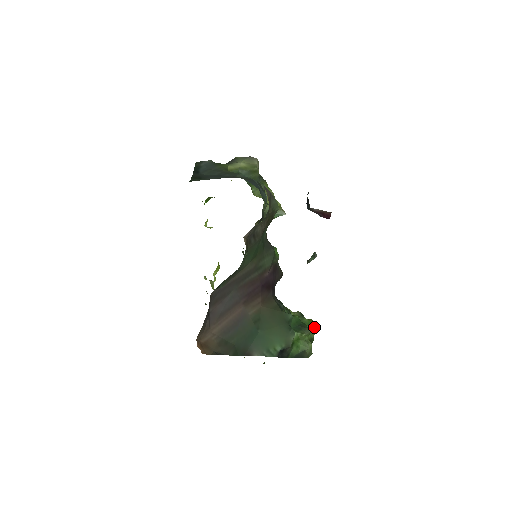
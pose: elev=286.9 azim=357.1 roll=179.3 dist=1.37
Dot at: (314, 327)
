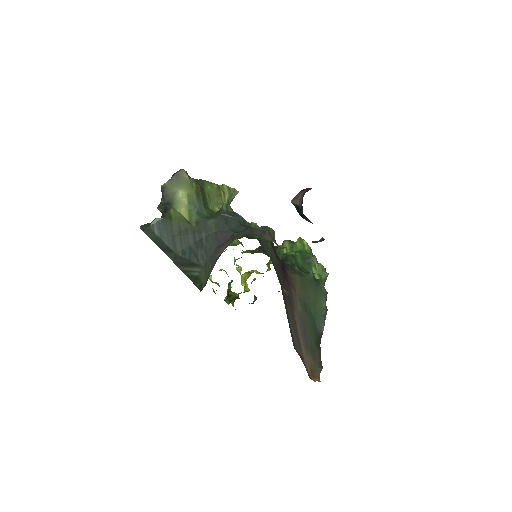
Dot at: (308, 245)
